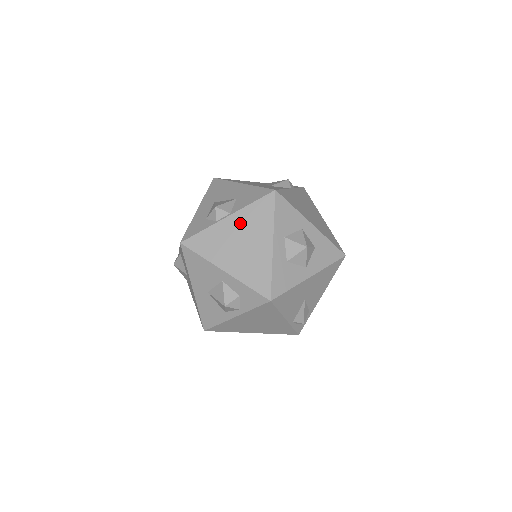
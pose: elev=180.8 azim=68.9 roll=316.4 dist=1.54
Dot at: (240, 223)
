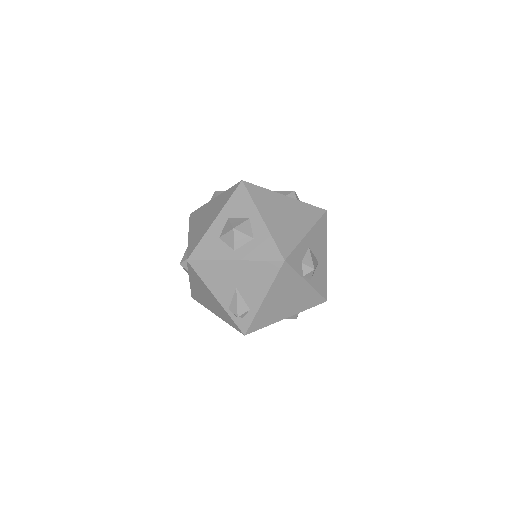
Dot at: (215, 203)
